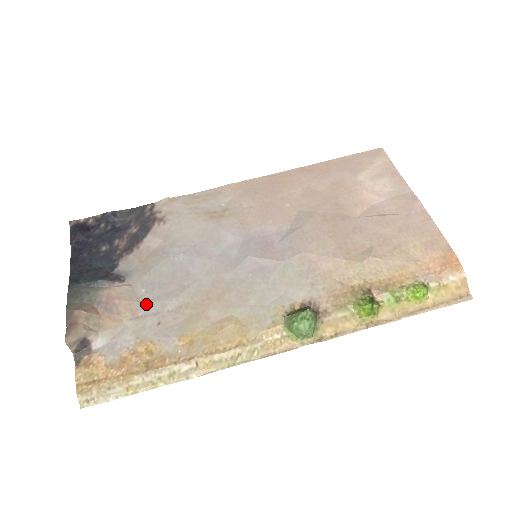
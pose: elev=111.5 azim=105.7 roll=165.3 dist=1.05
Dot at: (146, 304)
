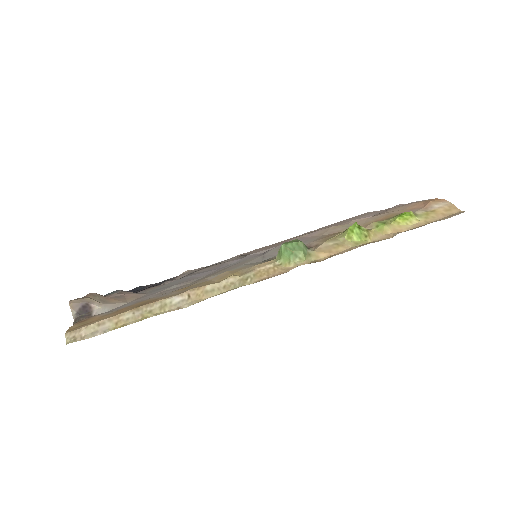
Dot at: (152, 293)
